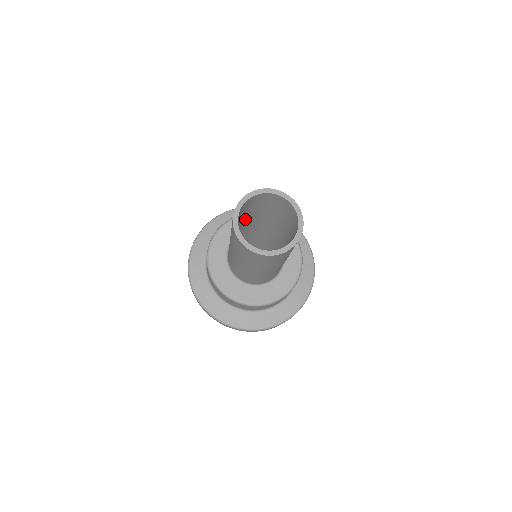
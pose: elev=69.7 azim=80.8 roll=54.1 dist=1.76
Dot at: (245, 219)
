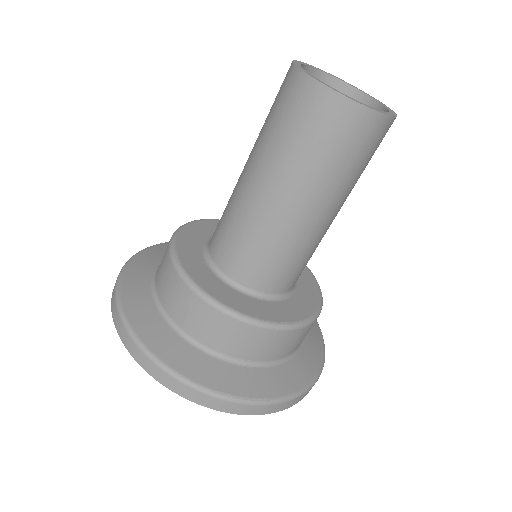
Dot at: occluded
